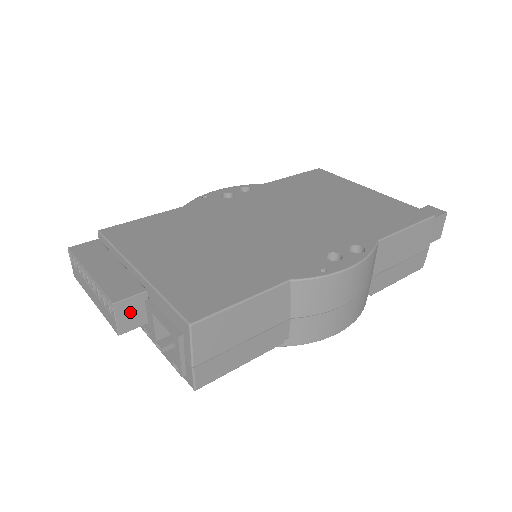
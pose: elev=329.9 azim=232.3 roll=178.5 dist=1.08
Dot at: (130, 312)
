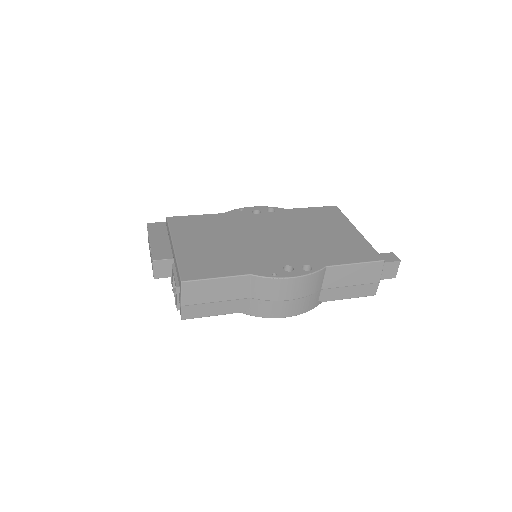
Dot at: (162, 268)
